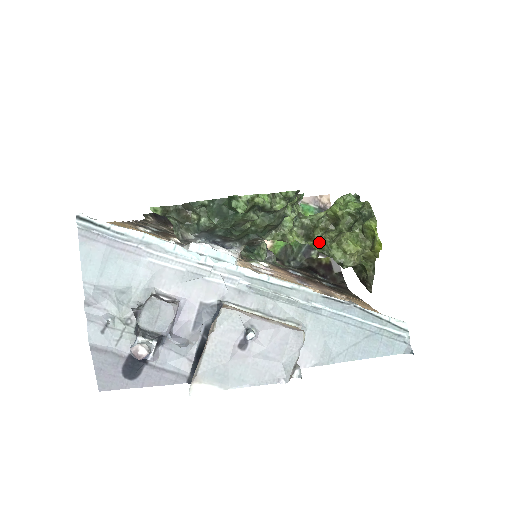
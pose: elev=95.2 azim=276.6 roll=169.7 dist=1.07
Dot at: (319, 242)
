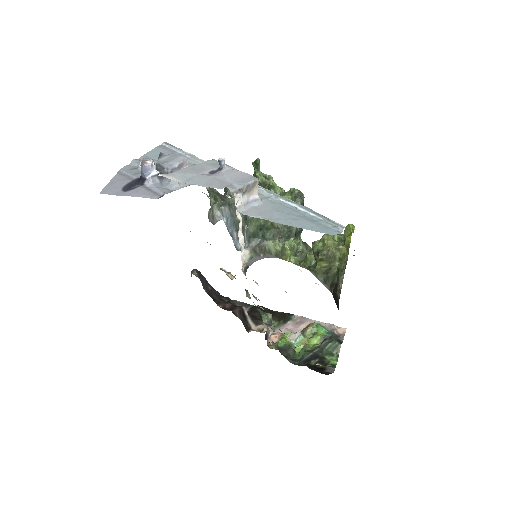
Dot at: (309, 254)
